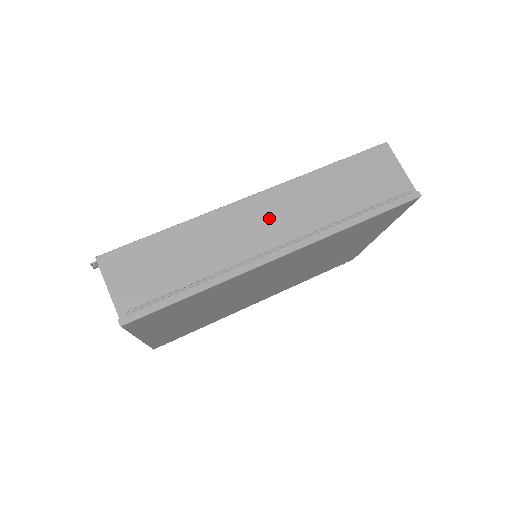
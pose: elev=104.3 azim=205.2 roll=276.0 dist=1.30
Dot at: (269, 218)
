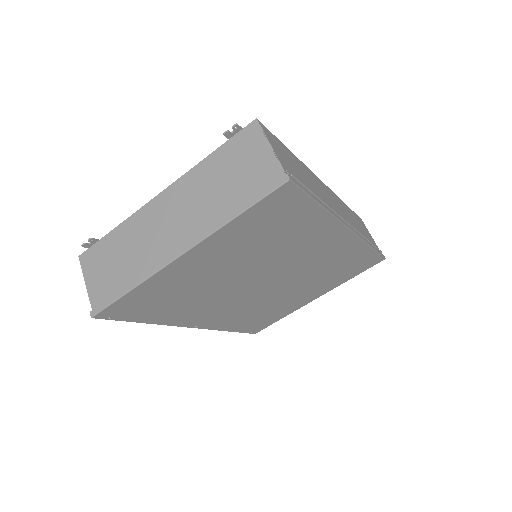
Dot at: (336, 203)
